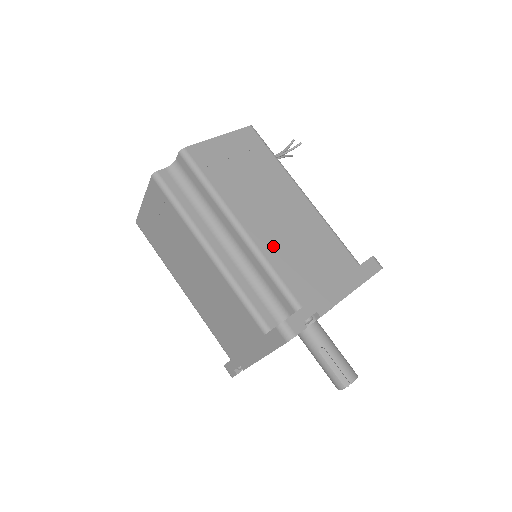
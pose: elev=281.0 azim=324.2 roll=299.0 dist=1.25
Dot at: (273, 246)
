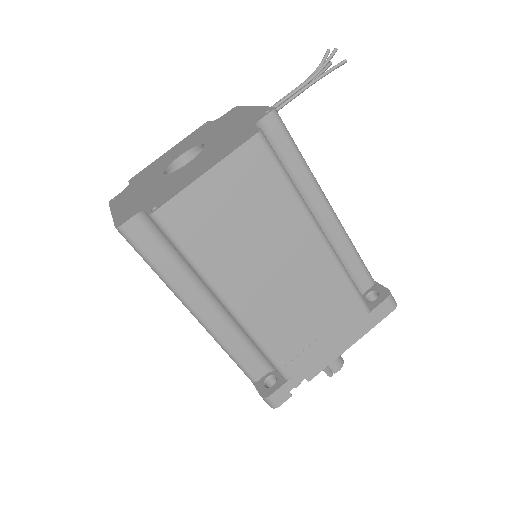
Dot at: (268, 321)
